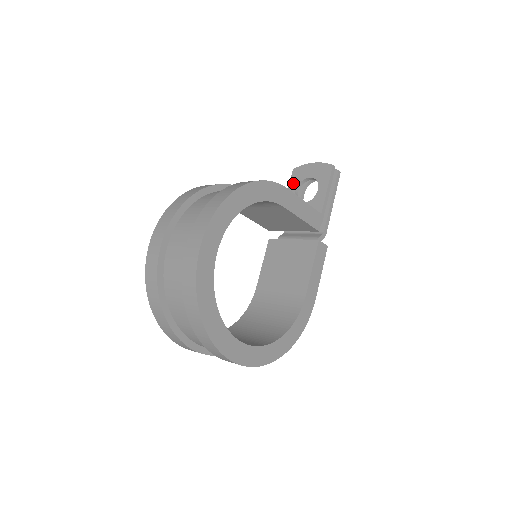
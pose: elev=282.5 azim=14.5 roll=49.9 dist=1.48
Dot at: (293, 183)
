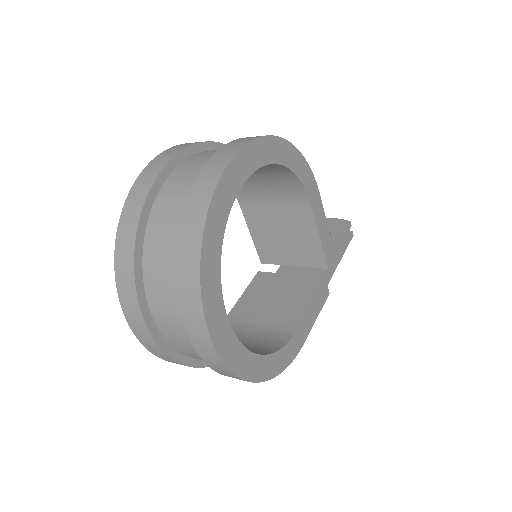
Dot at: occluded
